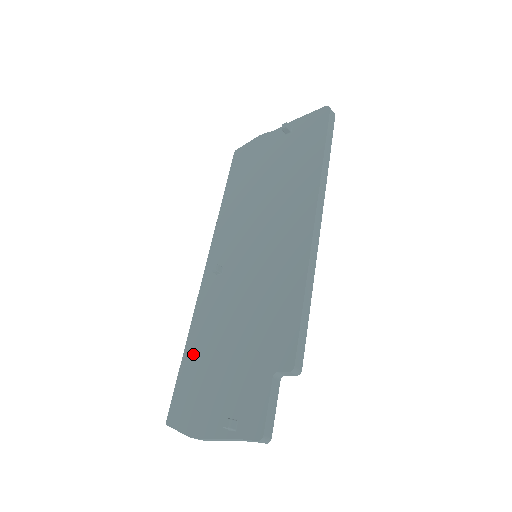
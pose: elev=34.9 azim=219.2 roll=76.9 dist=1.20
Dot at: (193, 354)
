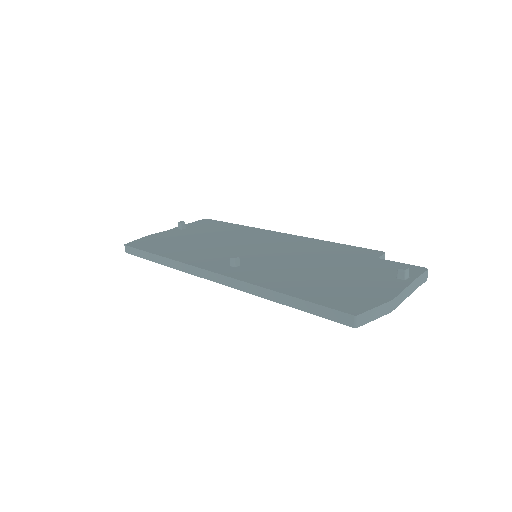
Dot at: (298, 288)
